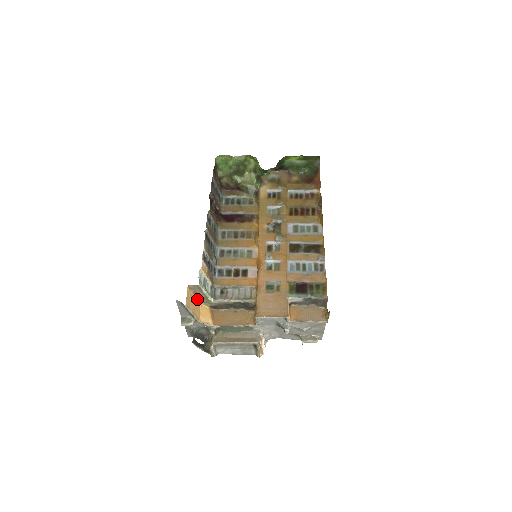
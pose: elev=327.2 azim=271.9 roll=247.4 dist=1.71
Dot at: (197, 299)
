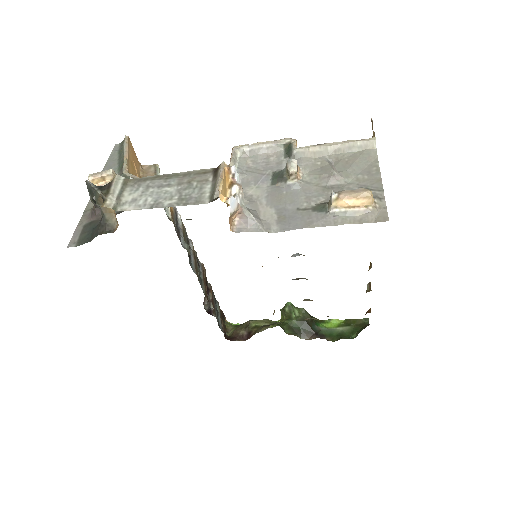
Dot at: occluded
